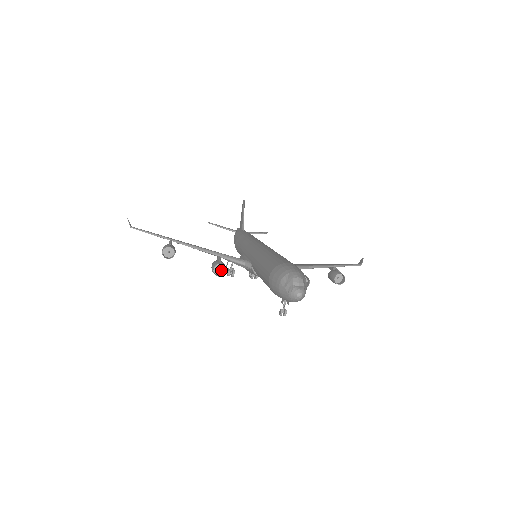
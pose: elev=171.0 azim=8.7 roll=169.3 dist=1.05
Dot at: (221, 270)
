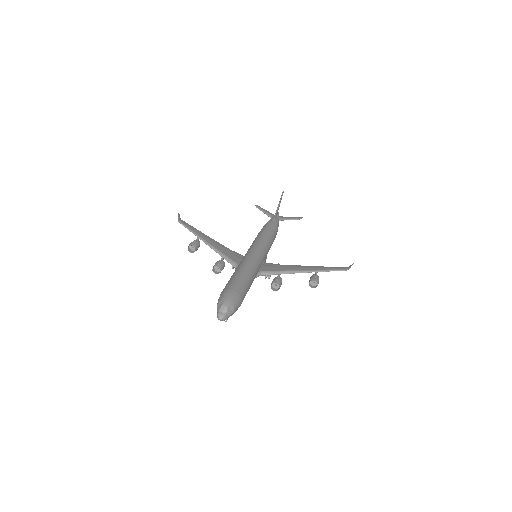
Dot at: (219, 269)
